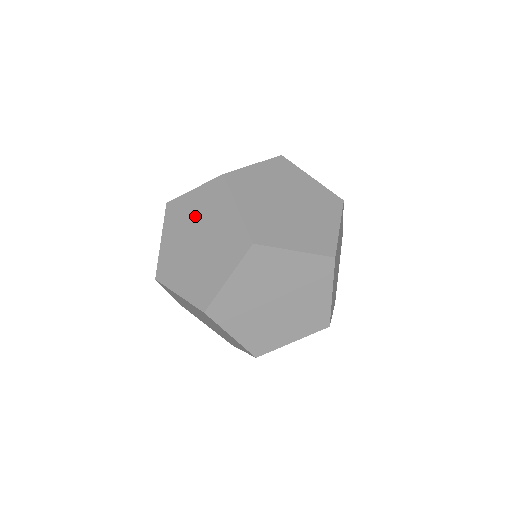
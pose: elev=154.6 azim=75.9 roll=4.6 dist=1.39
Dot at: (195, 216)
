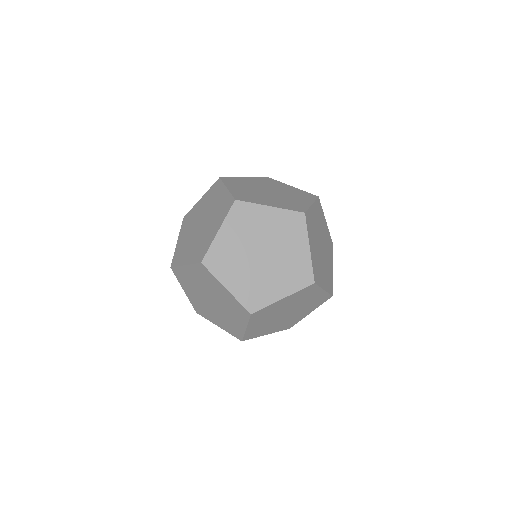
Dot at: occluded
